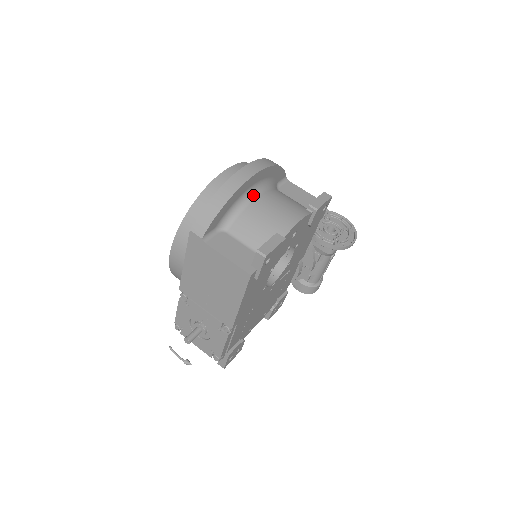
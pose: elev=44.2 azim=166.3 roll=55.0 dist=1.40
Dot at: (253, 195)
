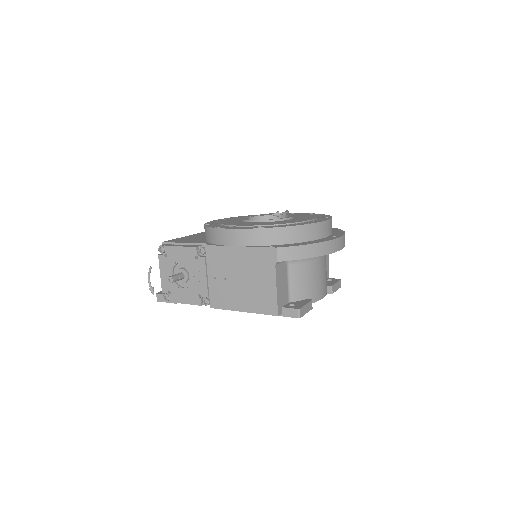
Dot at: occluded
